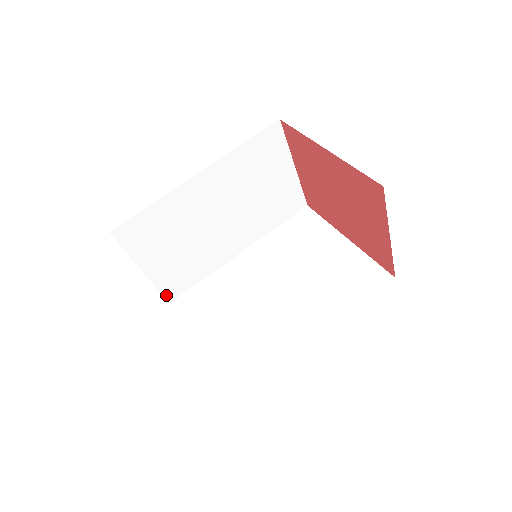
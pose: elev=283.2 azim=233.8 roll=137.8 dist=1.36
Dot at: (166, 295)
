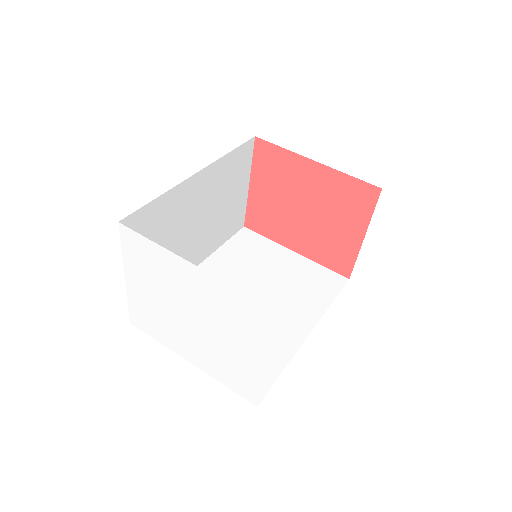
Dot at: occluded
